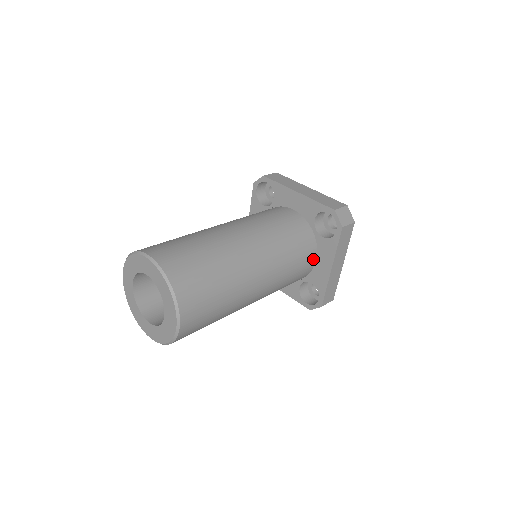
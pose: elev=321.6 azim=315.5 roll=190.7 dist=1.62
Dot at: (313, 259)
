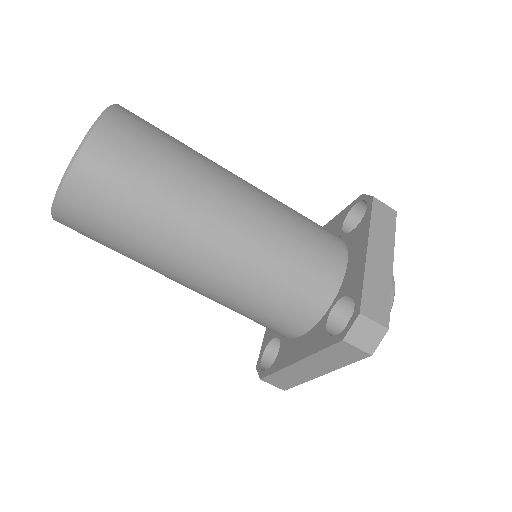
Dot at: (297, 330)
